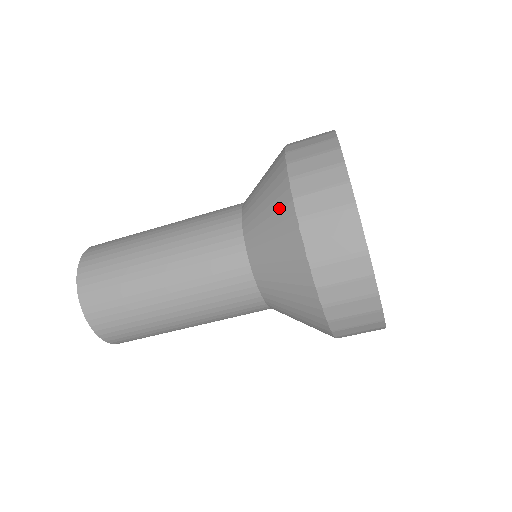
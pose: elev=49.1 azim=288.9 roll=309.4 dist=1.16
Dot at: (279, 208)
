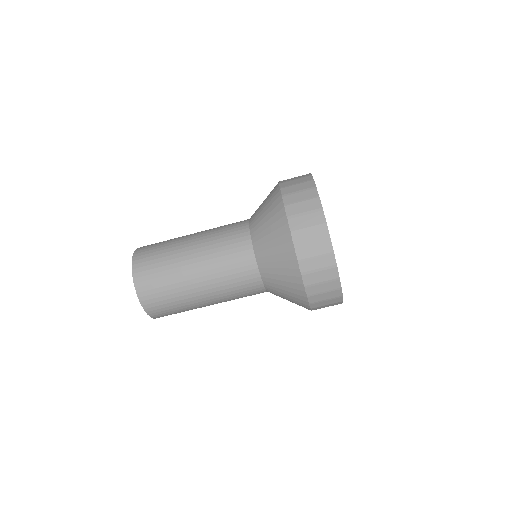
Dot at: (275, 213)
